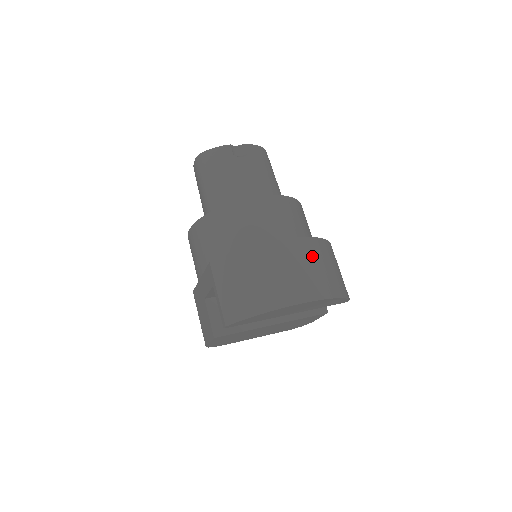
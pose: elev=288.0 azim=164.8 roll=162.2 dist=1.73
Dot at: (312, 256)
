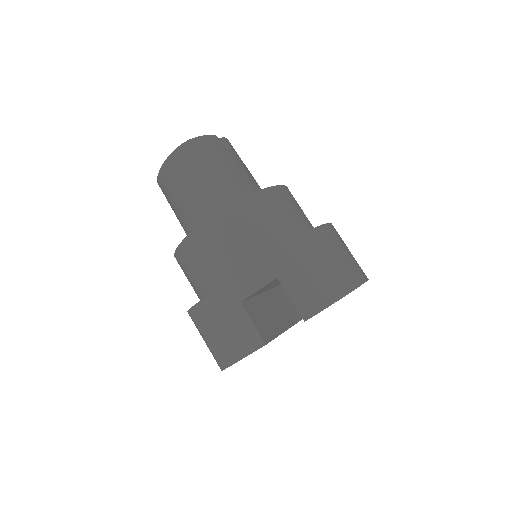
Dot at: (343, 241)
